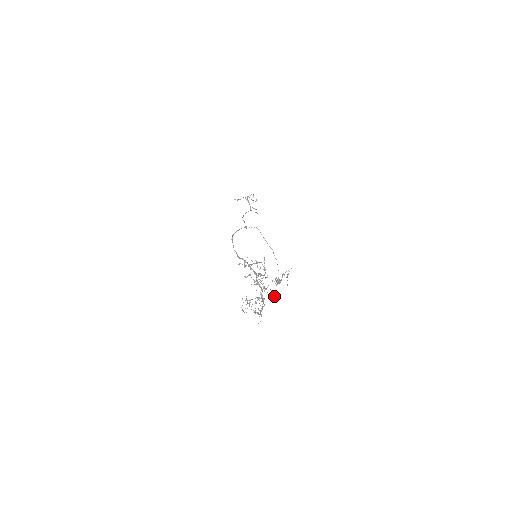
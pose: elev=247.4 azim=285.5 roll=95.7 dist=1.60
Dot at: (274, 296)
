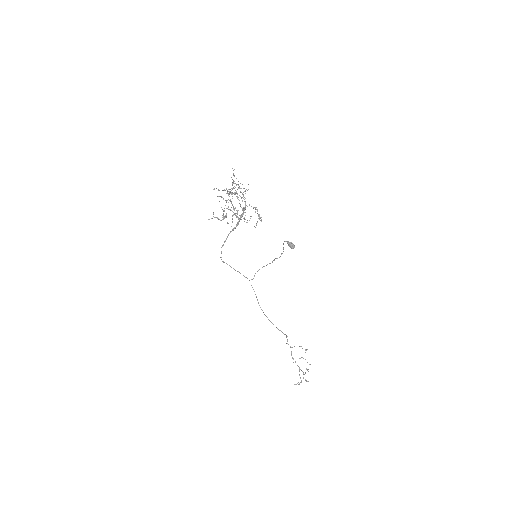
Dot at: occluded
